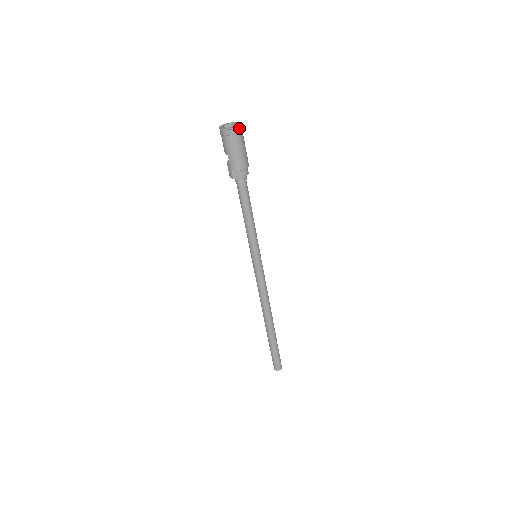
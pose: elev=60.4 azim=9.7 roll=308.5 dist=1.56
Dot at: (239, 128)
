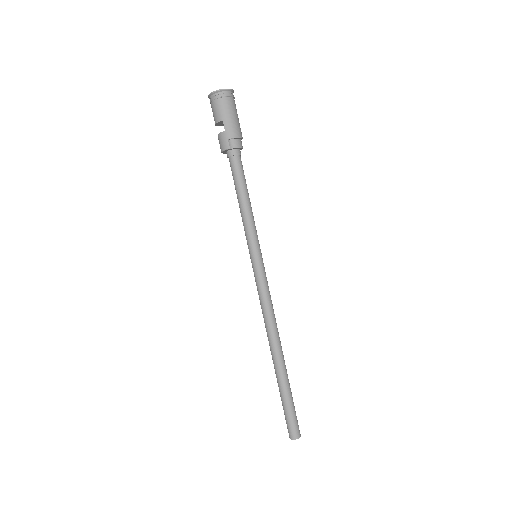
Dot at: (232, 93)
